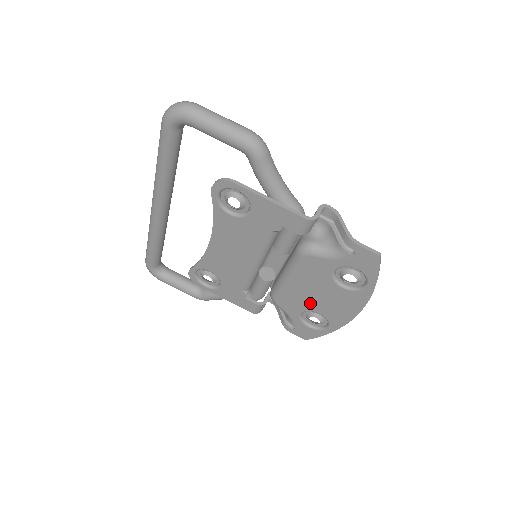
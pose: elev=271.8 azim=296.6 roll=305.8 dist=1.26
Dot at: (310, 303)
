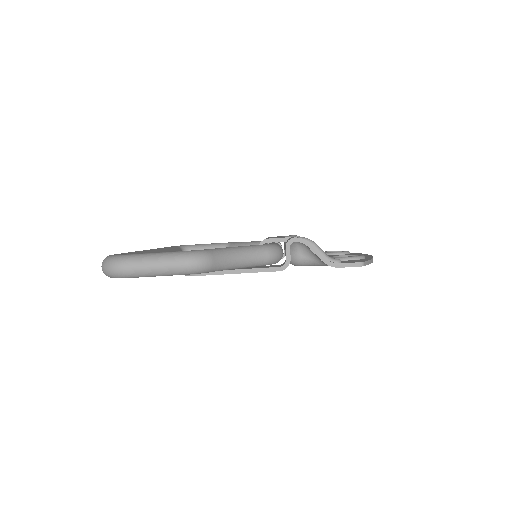
Dot at: occluded
